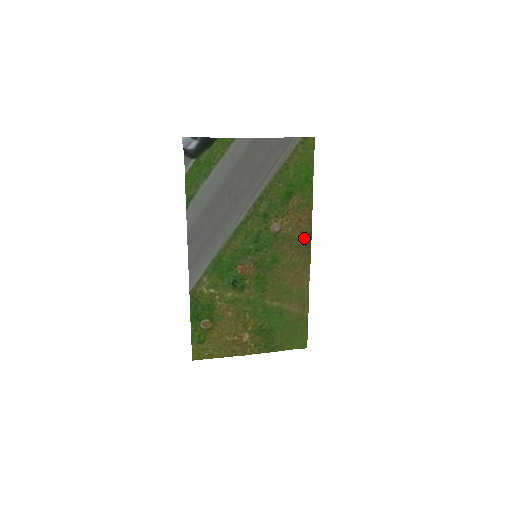
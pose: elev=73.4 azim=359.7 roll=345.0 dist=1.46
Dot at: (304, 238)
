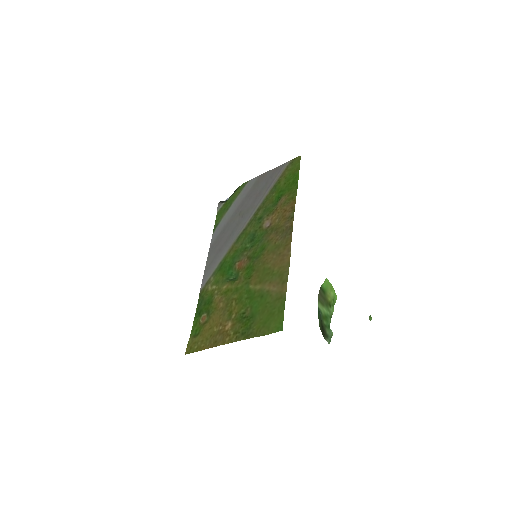
Dot at: (287, 223)
